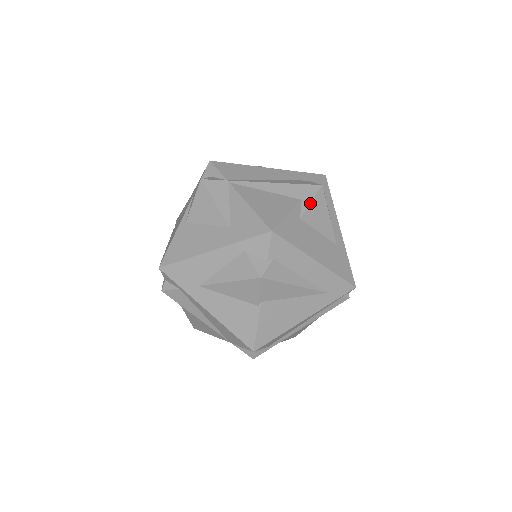
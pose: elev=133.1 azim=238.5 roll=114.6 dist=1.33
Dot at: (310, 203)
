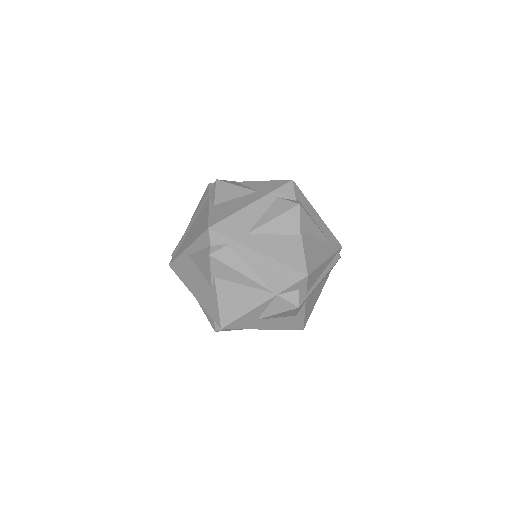
Dot at: occluded
